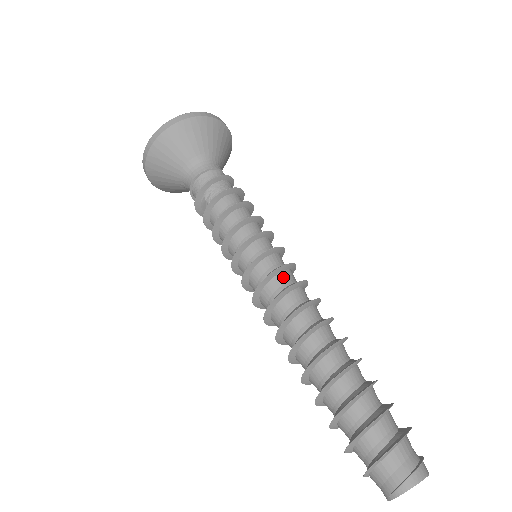
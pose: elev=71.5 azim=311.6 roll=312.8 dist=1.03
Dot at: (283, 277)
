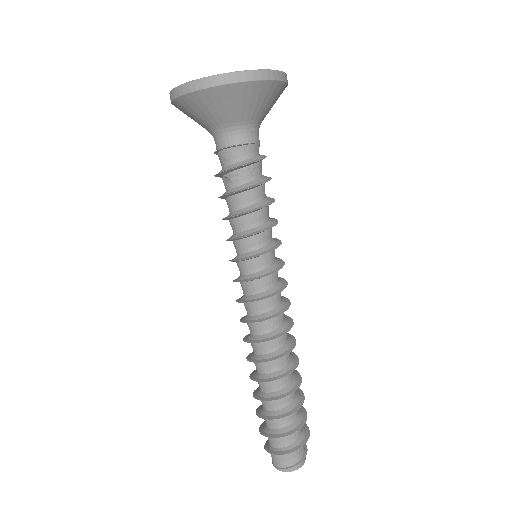
Dot at: (273, 300)
